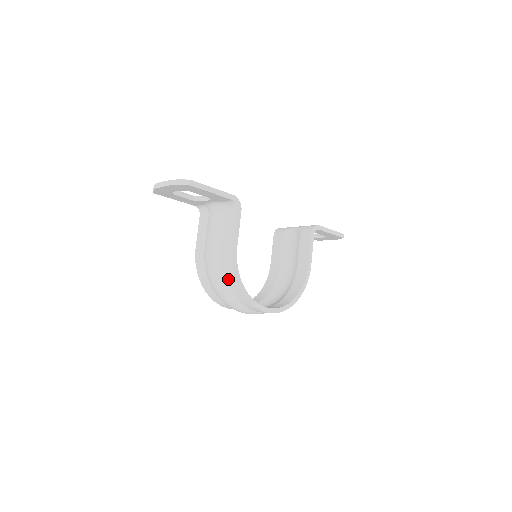
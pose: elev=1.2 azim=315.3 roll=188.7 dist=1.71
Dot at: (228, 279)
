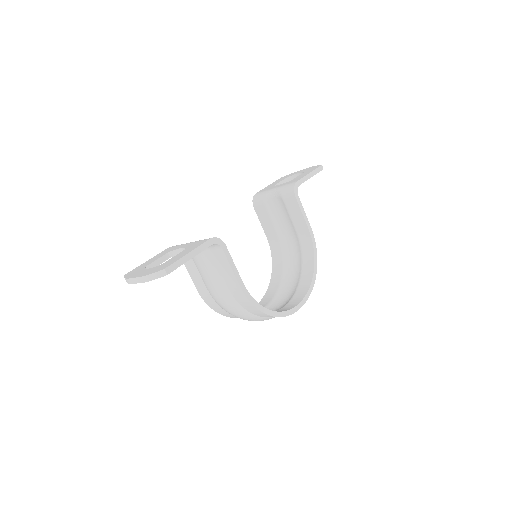
Dot at: (250, 311)
